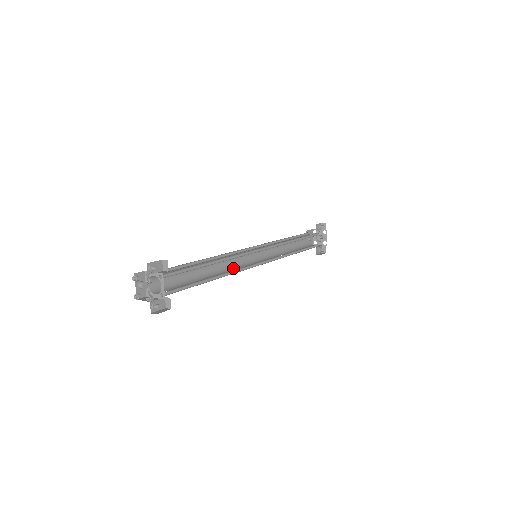
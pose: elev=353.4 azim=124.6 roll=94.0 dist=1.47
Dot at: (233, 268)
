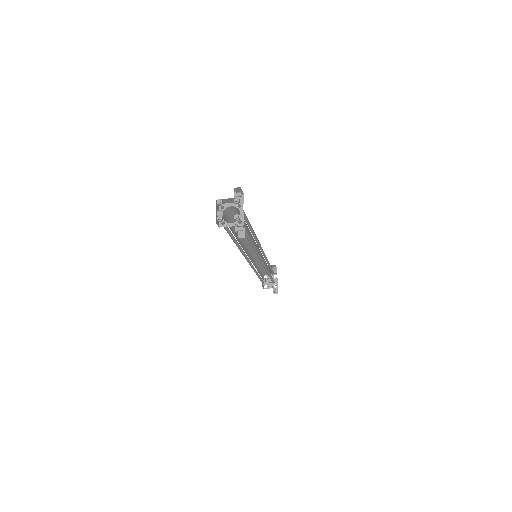
Dot at: occluded
